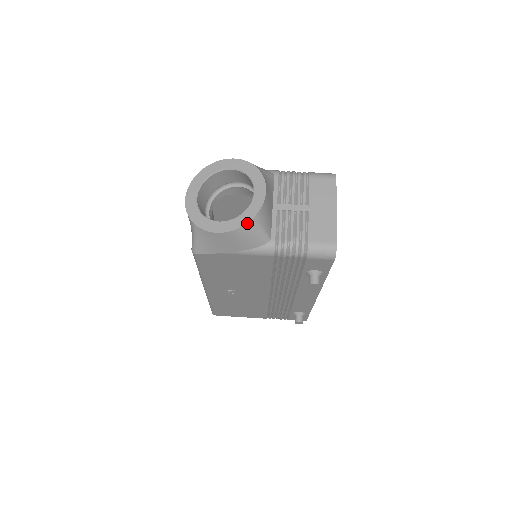
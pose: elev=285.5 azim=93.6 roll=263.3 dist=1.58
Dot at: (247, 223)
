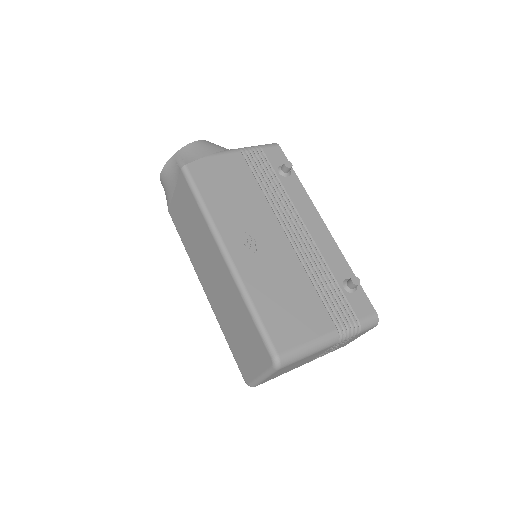
Dot at: occluded
